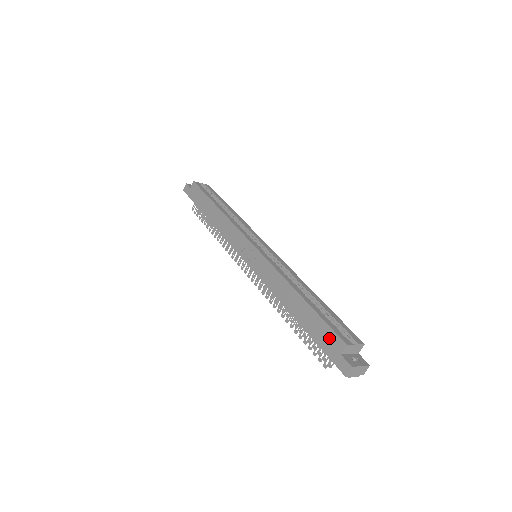
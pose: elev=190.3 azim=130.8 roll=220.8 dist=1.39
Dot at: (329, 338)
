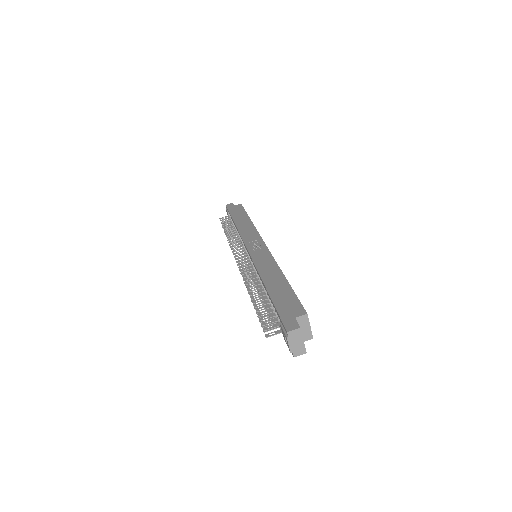
Dot at: (292, 306)
